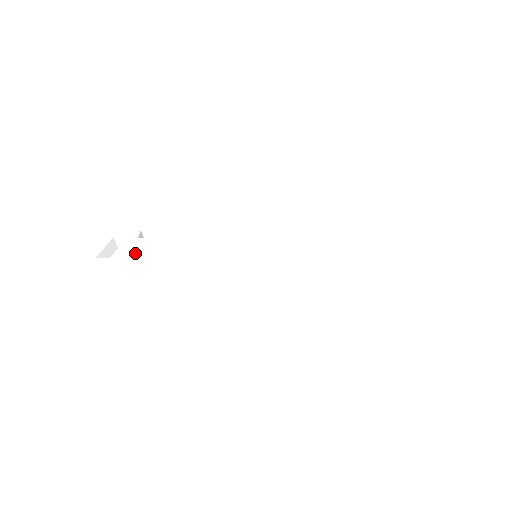
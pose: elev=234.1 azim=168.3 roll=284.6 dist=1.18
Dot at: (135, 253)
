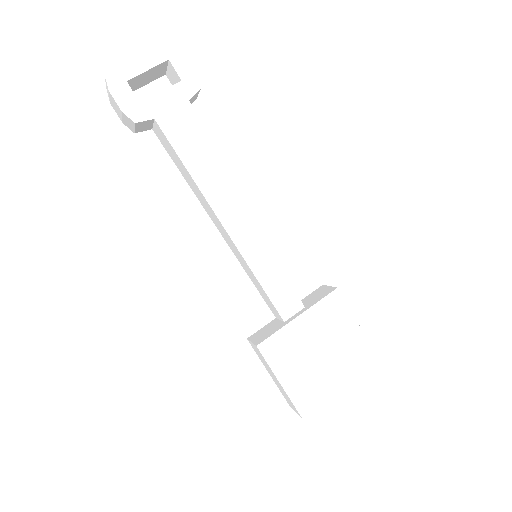
Dot at: (166, 129)
